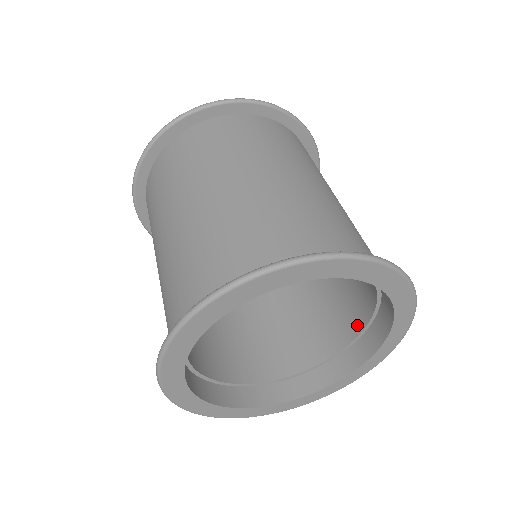
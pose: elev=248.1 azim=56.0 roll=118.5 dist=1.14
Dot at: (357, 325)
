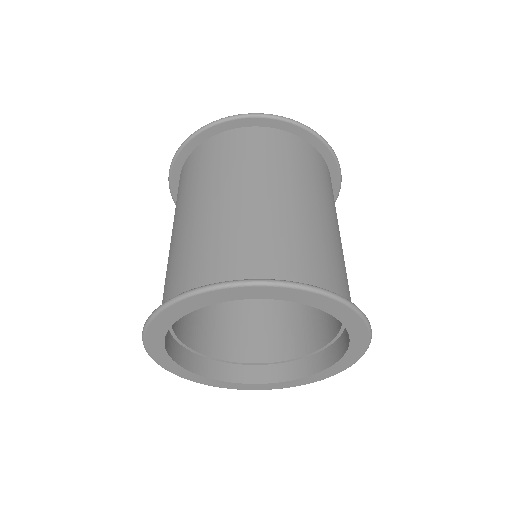
Dot at: (297, 351)
